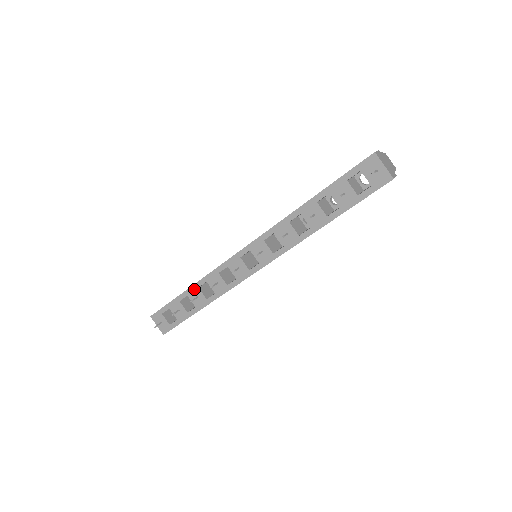
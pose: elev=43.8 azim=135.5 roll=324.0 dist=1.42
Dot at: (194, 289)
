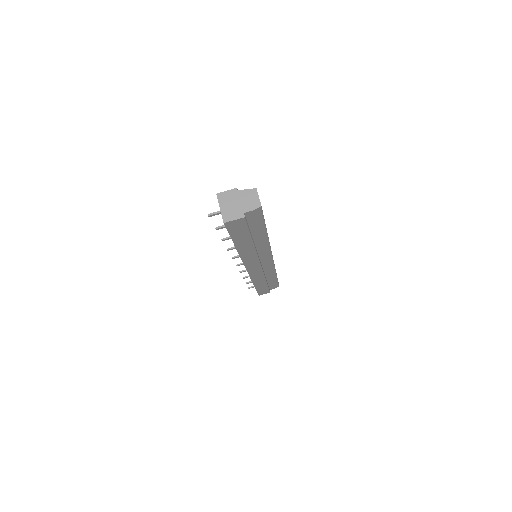
Dot at: occluded
